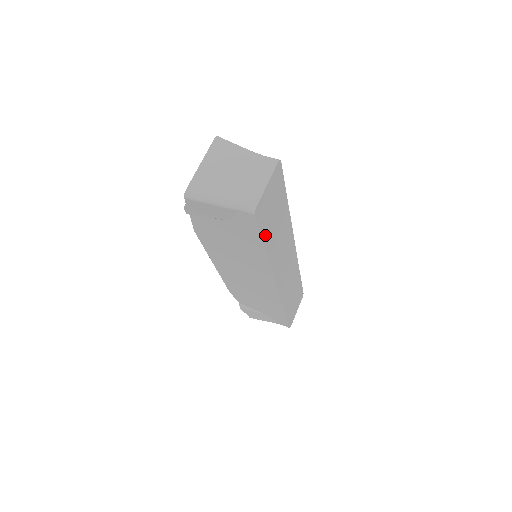
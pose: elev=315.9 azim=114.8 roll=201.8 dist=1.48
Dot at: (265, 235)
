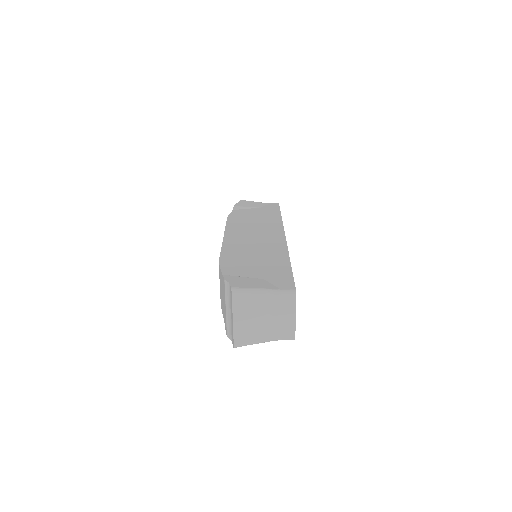
Dot at: occluded
